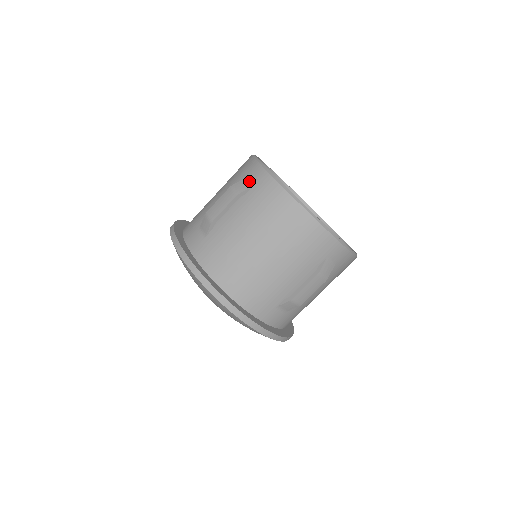
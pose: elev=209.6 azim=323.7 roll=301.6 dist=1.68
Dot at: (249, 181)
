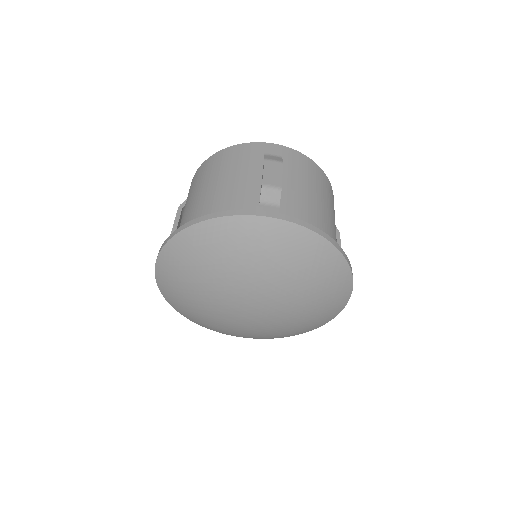
Dot at: occluded
